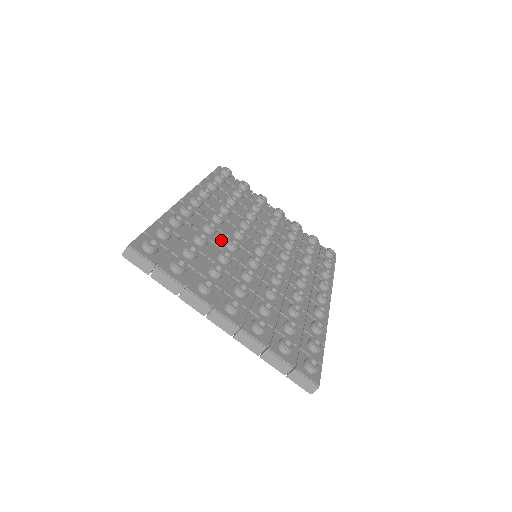
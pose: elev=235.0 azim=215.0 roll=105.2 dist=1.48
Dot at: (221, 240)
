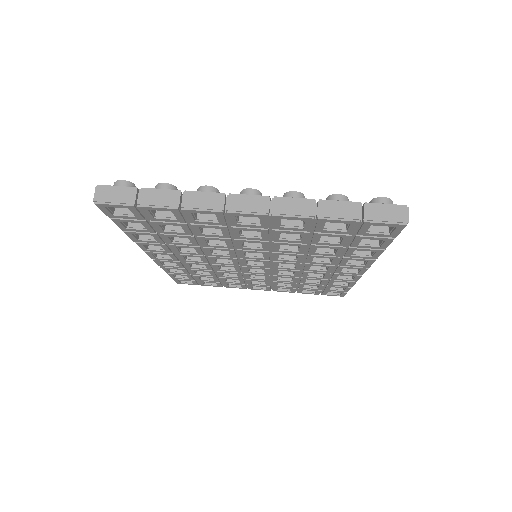
Dot at: occluded
